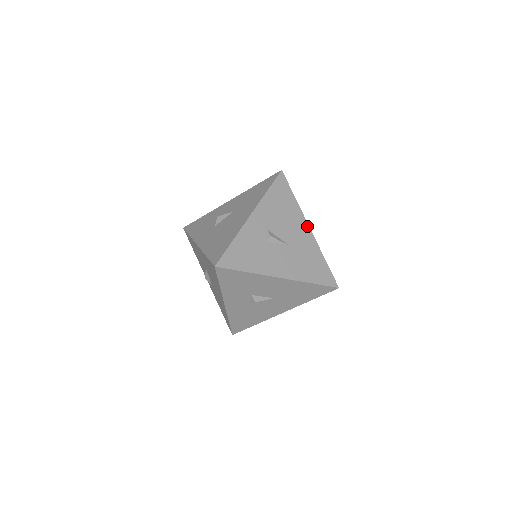
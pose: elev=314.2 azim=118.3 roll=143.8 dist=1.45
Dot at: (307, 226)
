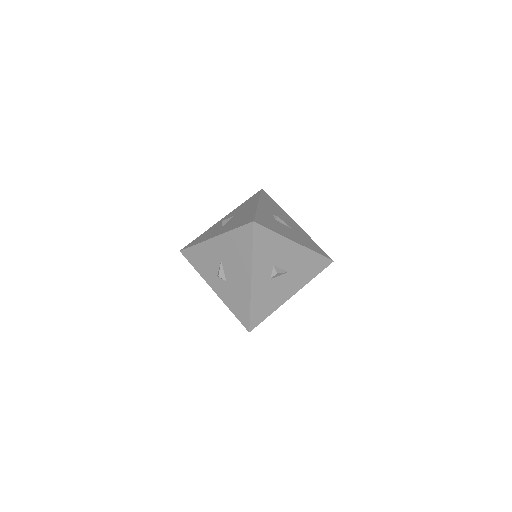
Dot at: (294, 222)
